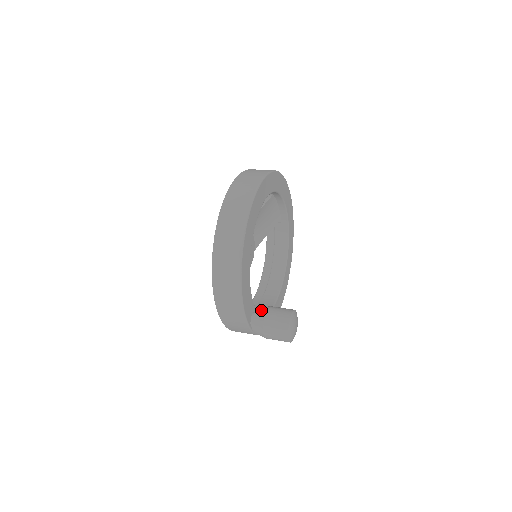
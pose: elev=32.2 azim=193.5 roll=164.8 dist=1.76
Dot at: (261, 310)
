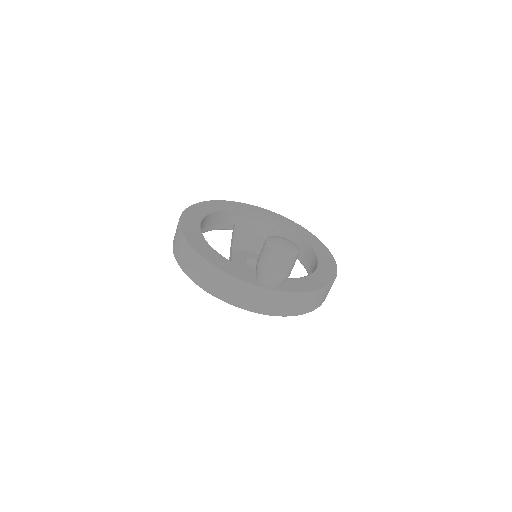
Dot at: occluded
